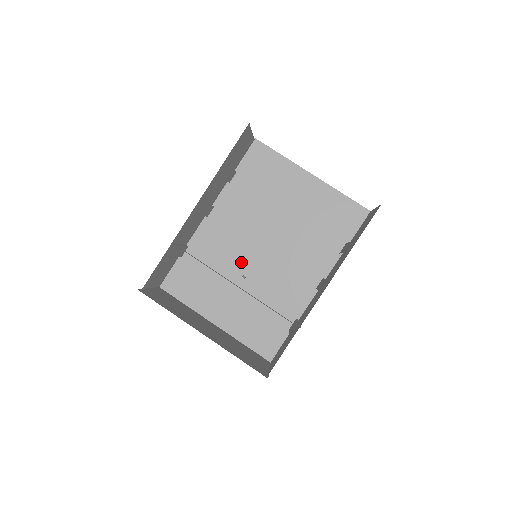
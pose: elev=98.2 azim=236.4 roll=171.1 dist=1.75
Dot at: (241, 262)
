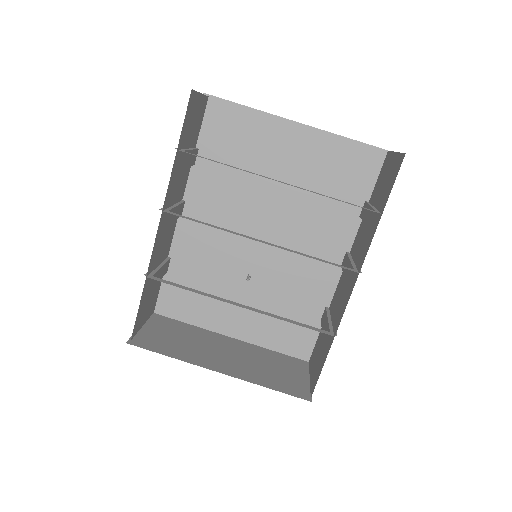
Dot at: (240, 259)
